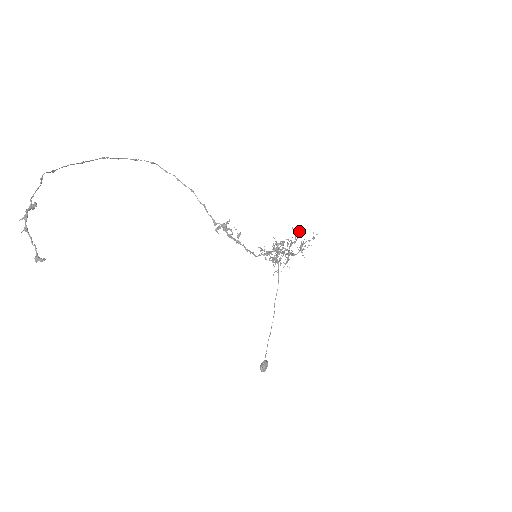
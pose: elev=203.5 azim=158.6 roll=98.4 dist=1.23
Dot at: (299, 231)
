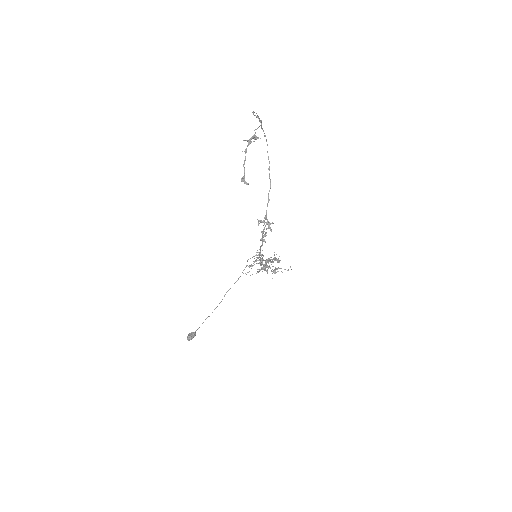
Dot at: occluded
